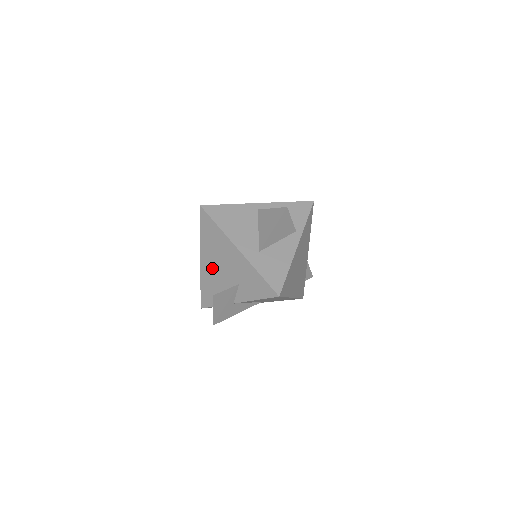
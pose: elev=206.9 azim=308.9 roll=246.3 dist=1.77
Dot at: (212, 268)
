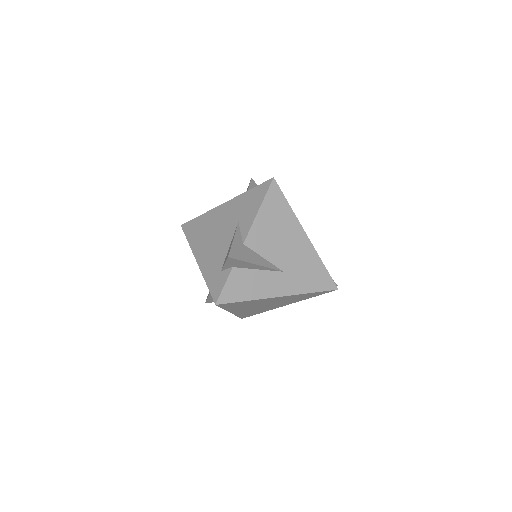
Dot at: (209, 249)
